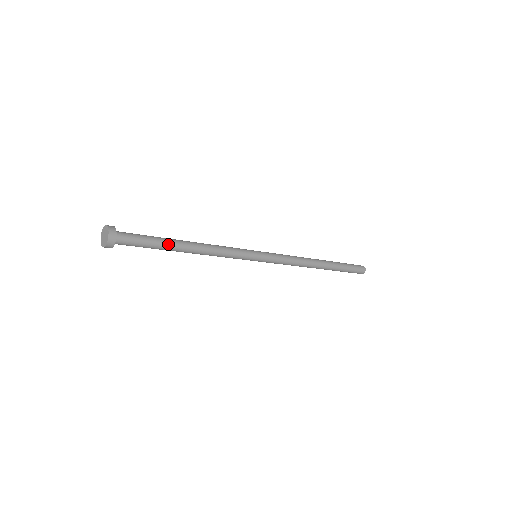
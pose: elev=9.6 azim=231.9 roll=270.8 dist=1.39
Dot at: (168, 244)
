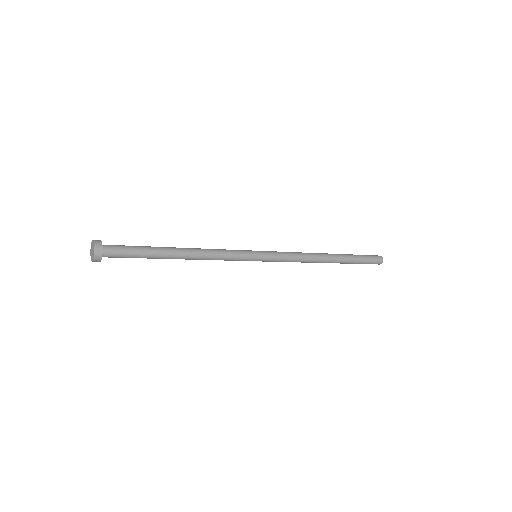
Dot at: (158, 254)
